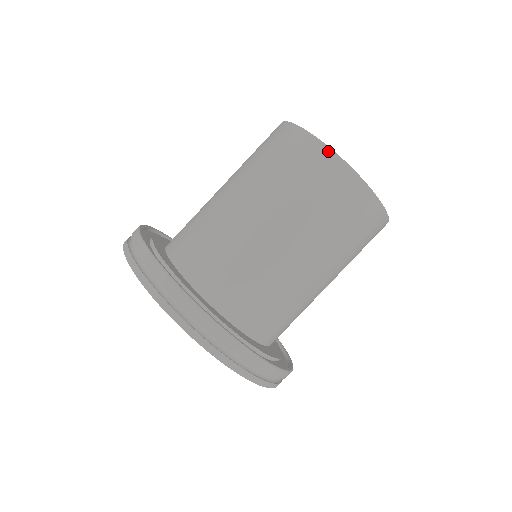
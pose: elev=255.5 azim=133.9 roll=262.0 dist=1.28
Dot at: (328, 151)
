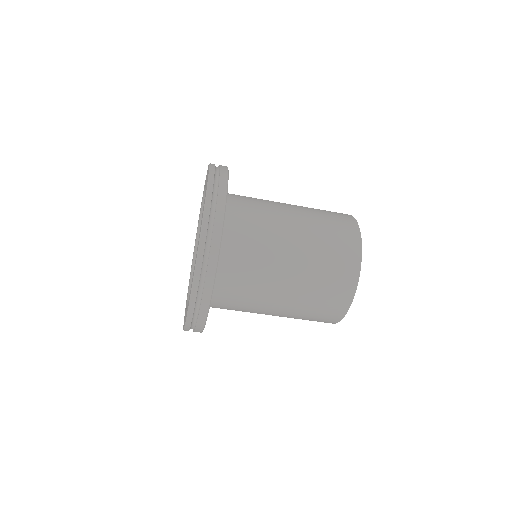
Dot at: (345, 311)
